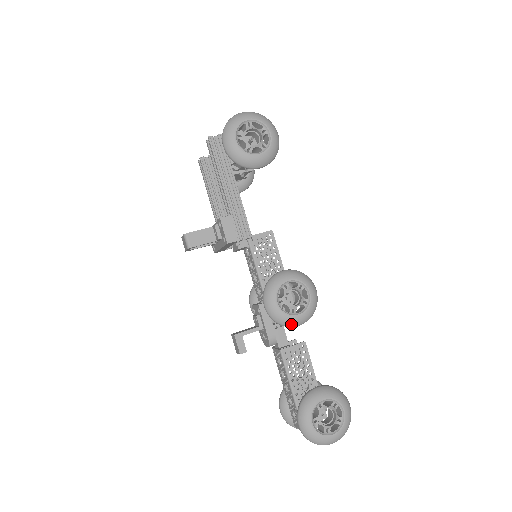
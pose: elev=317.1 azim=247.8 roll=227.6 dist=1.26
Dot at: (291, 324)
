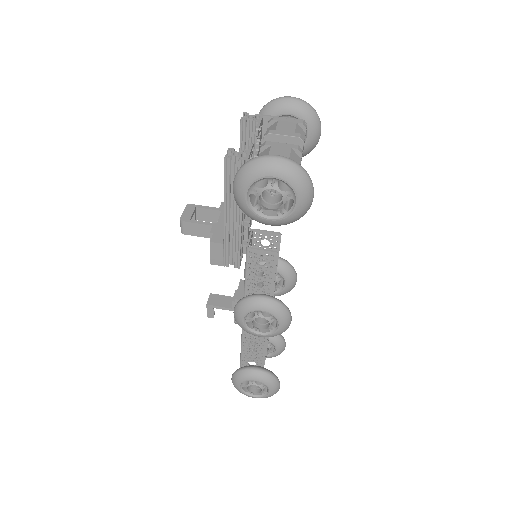
Dot at: occluded
